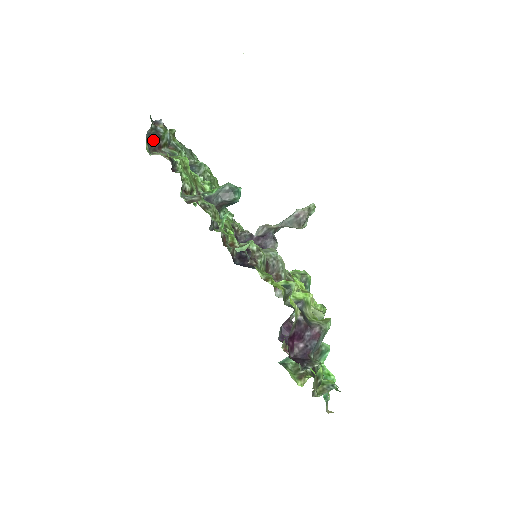
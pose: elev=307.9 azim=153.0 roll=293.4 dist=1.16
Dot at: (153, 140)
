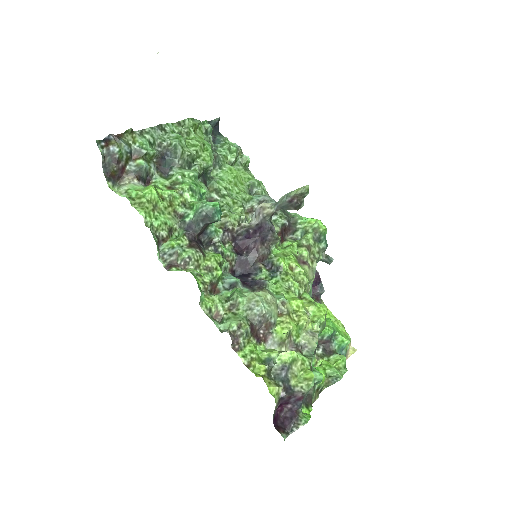
Dot at: (112, 170)
